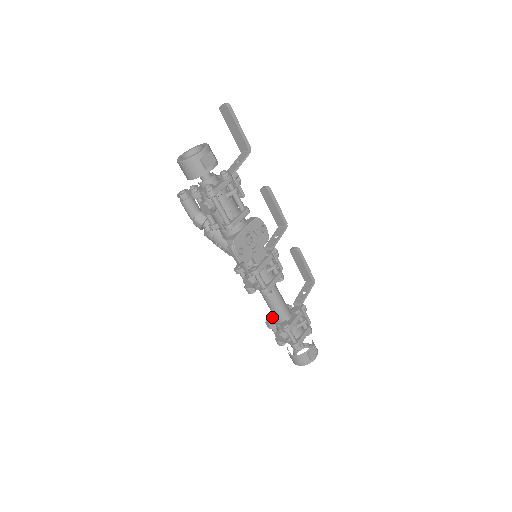
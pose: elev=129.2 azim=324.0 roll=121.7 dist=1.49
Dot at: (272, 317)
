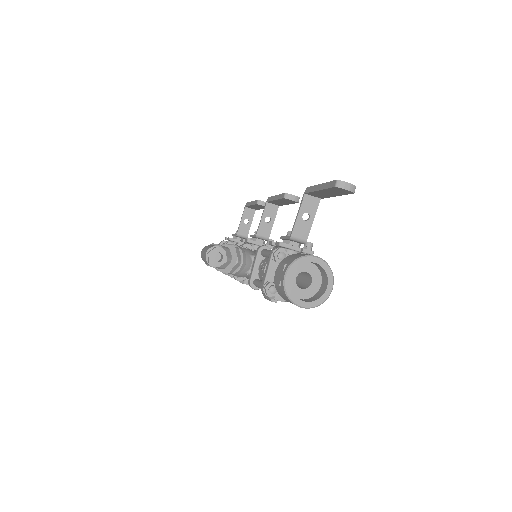
Dot at: occluded
